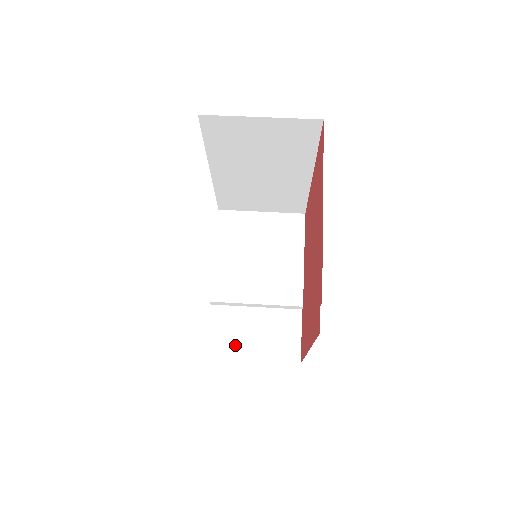
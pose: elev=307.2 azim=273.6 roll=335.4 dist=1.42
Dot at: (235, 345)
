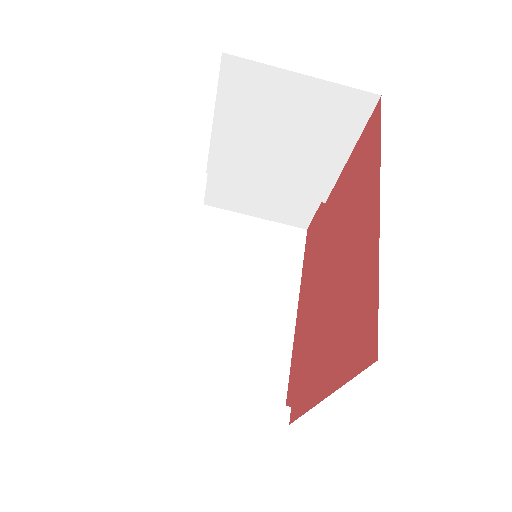
Dot at: (237, 203)
